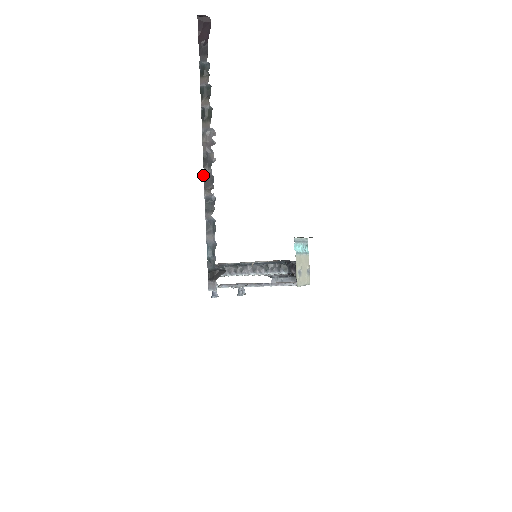
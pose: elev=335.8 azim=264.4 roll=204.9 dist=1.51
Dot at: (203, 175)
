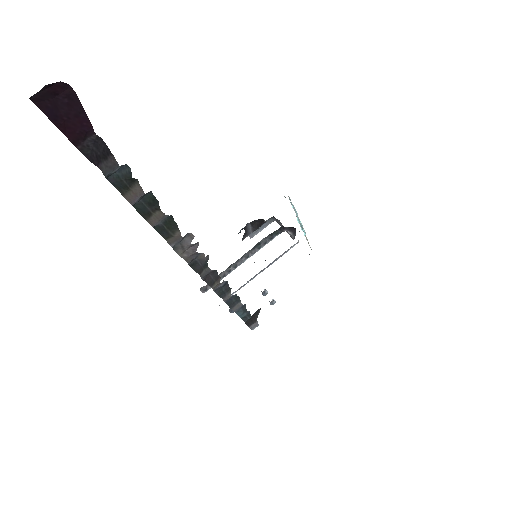
Dot at: (202, 279)
